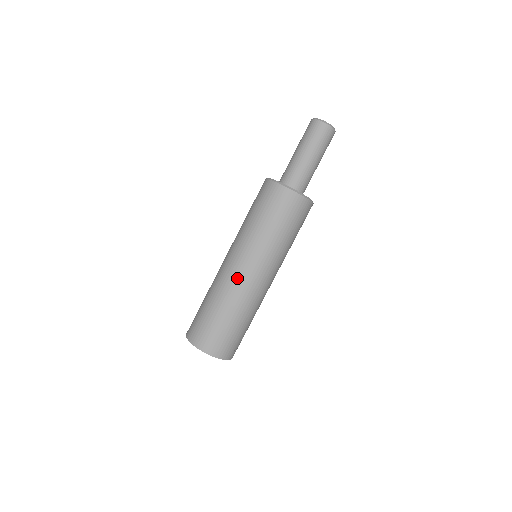
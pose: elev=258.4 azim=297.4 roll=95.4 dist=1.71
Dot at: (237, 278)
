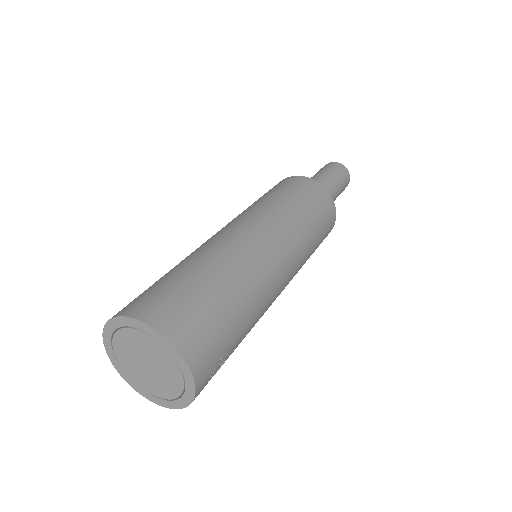
Dot at: (248, 242)
